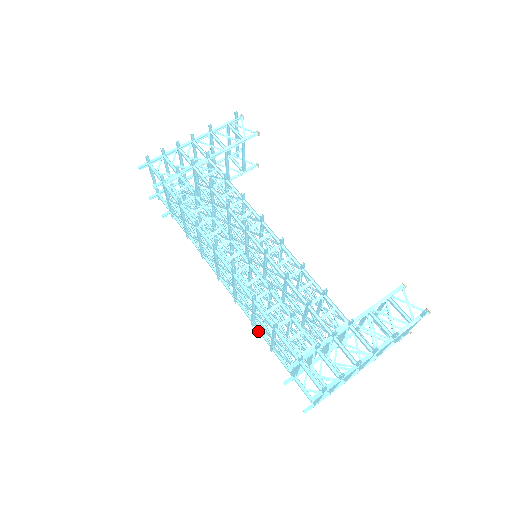
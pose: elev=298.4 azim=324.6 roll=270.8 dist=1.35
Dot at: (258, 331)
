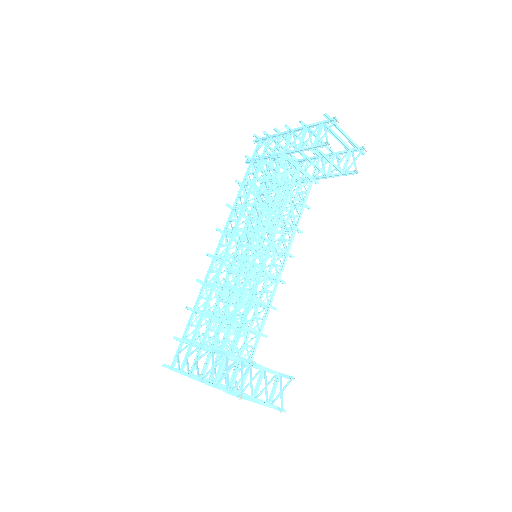
Dot at: occluded
